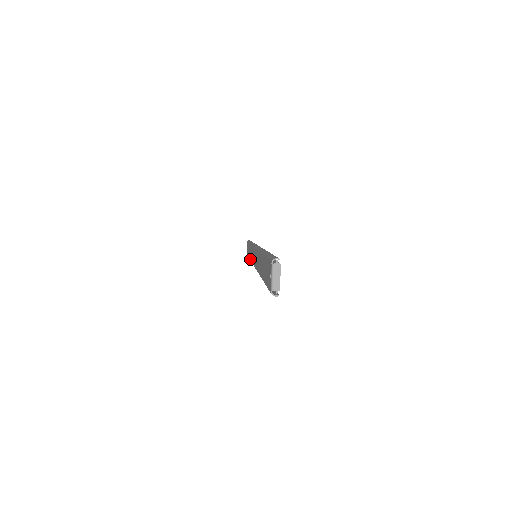
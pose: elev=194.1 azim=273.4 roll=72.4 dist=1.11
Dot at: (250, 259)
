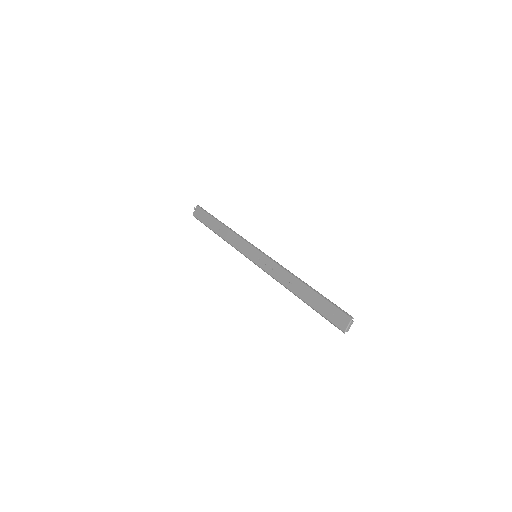
Dot at: (229, 242)
